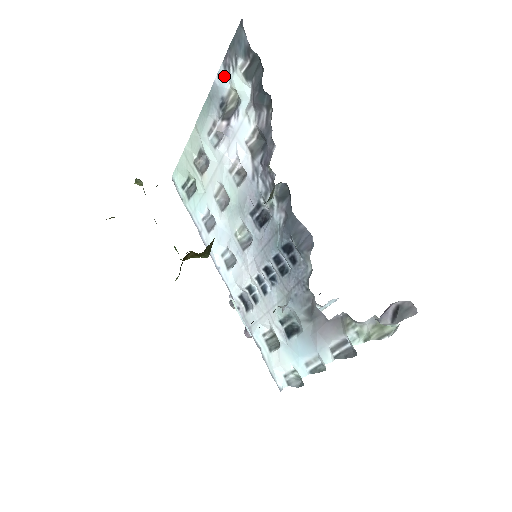
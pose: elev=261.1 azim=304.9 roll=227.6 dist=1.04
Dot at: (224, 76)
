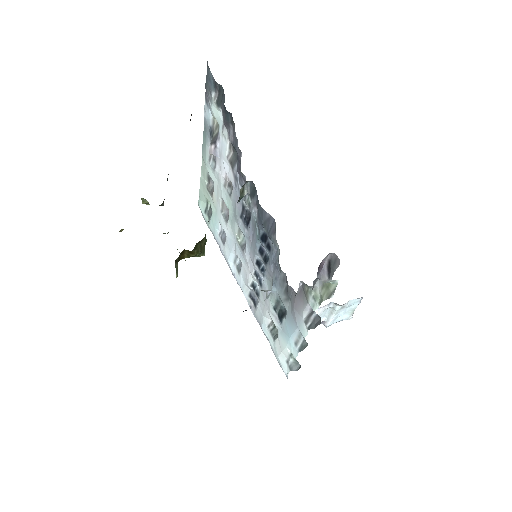
Dot at: (208, 110)
